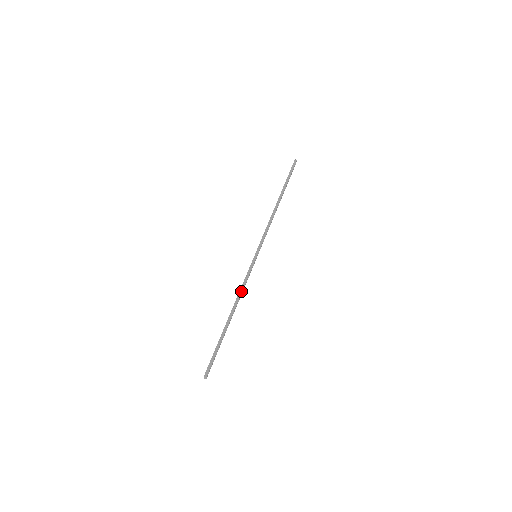
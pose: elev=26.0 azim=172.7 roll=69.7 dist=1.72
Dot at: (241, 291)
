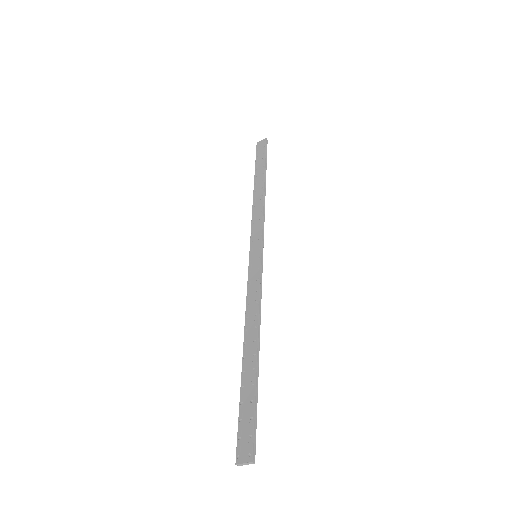
Dot at: (259, 308)
